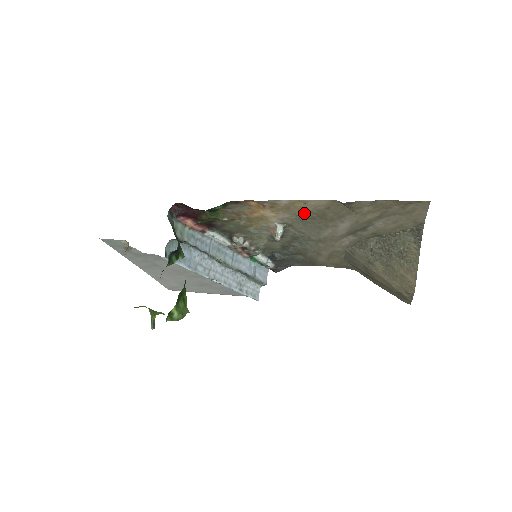
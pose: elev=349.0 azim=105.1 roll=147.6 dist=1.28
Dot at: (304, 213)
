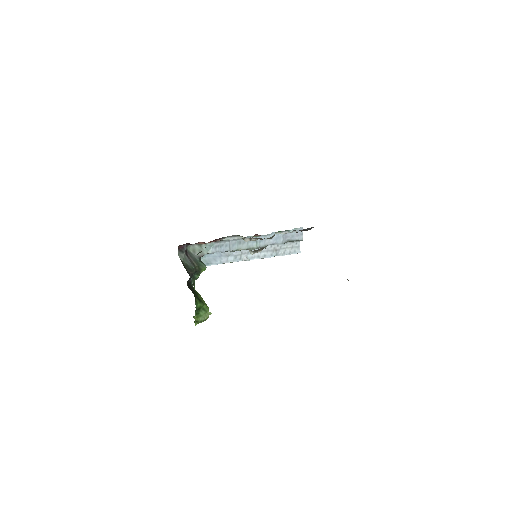
Dot at: occluded
